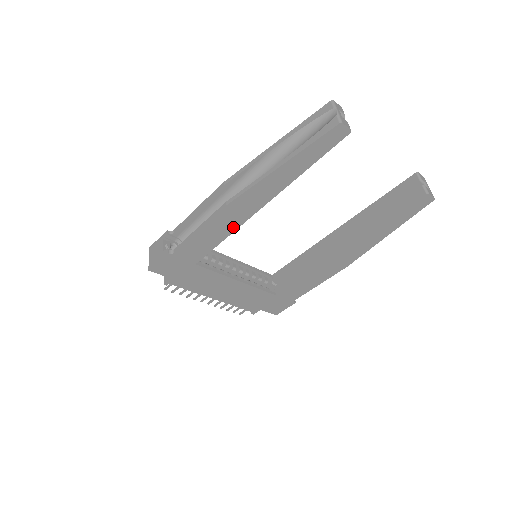
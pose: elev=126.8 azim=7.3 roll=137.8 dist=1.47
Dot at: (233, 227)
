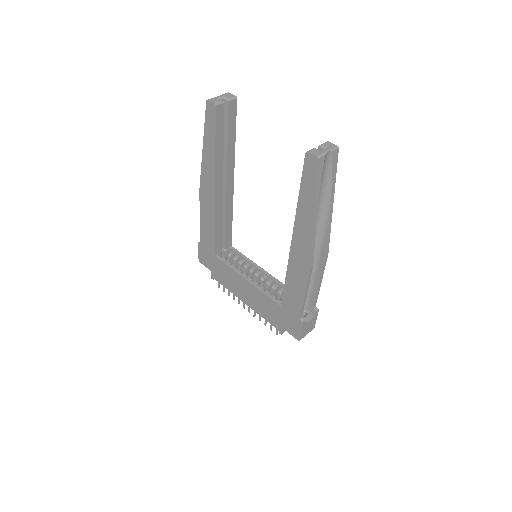
Dot at: (213, 214)
